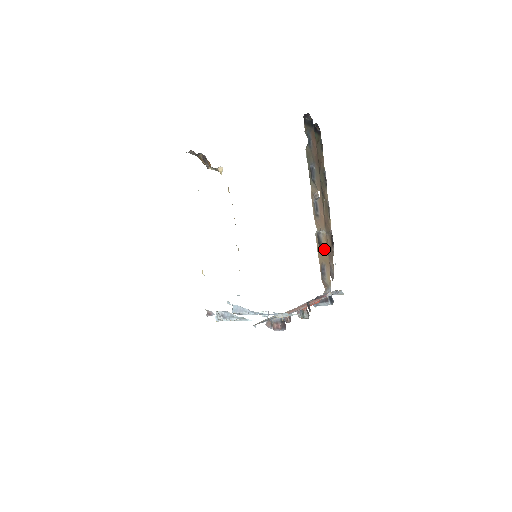
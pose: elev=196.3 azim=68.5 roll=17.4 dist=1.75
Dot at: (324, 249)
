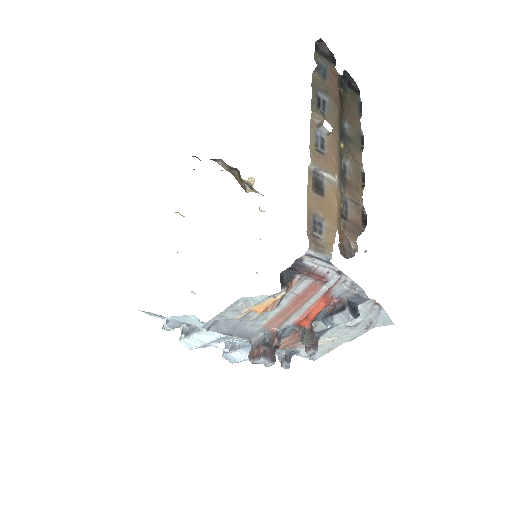
Dot at: (327, 200)
